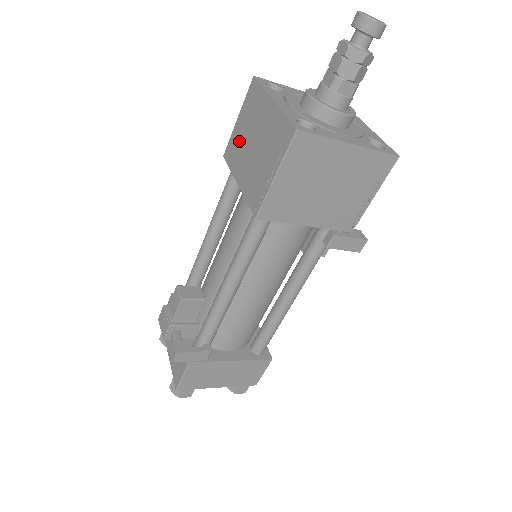
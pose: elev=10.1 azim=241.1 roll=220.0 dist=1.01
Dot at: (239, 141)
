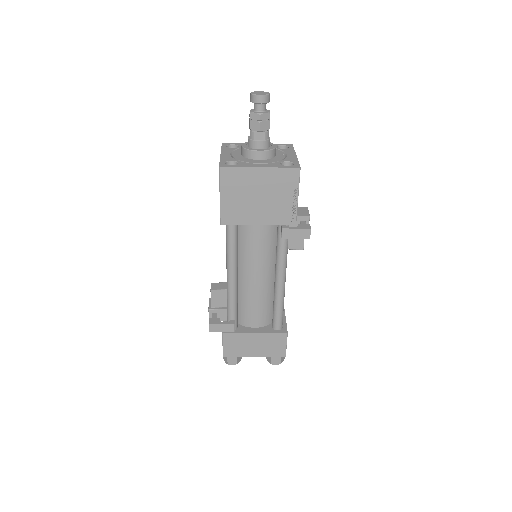
Dot at: occluded
